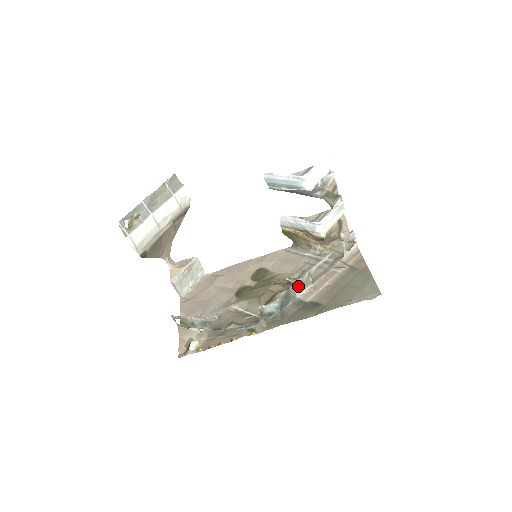
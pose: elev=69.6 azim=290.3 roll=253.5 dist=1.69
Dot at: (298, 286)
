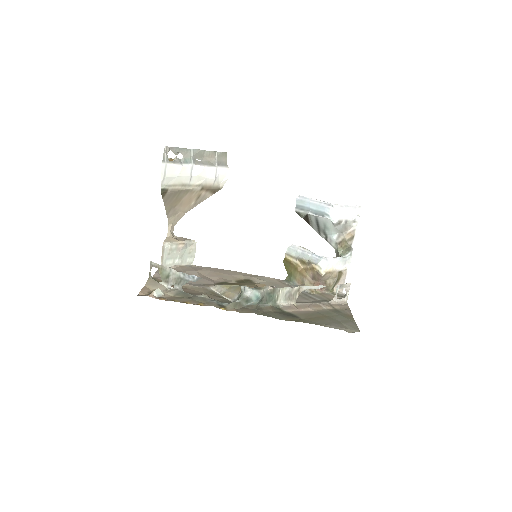
Dot at: (284, 293)
